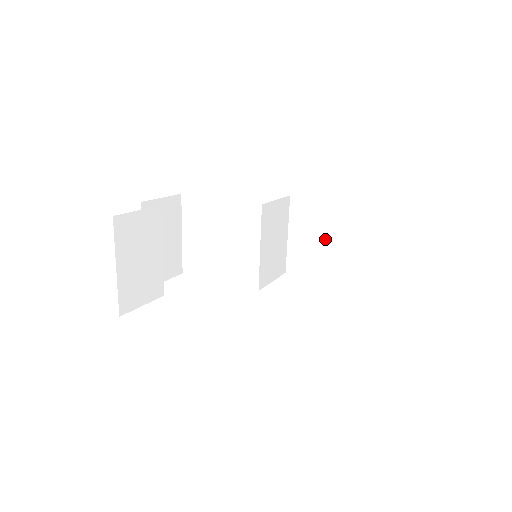
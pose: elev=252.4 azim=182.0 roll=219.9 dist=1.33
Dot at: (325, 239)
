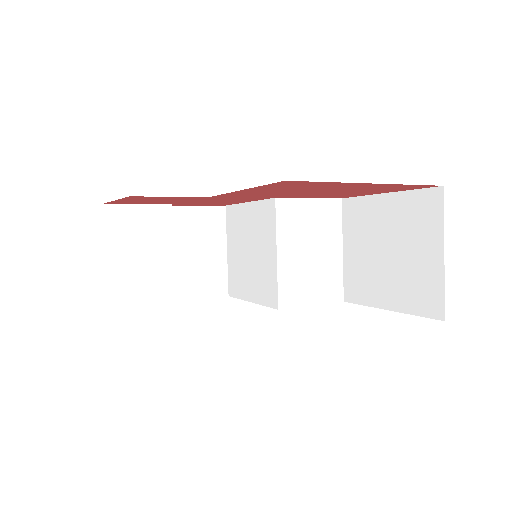
Dot at: (379, 249)
